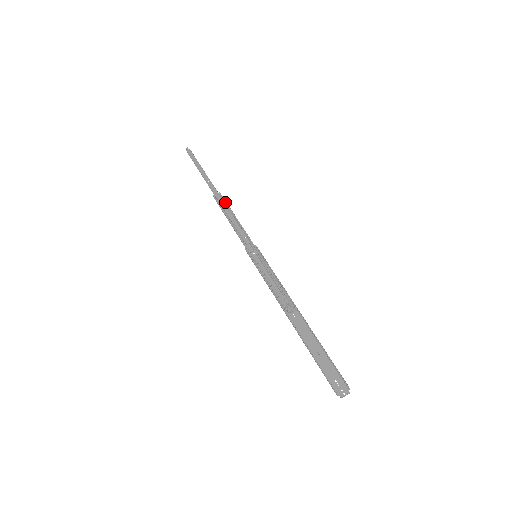
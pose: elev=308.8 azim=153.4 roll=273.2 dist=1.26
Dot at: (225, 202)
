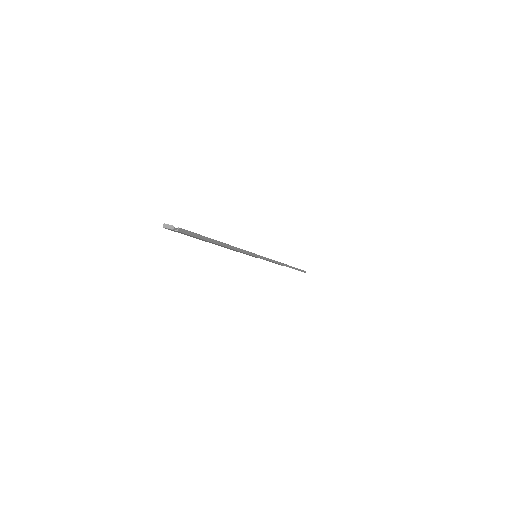
Dot at: occluded
